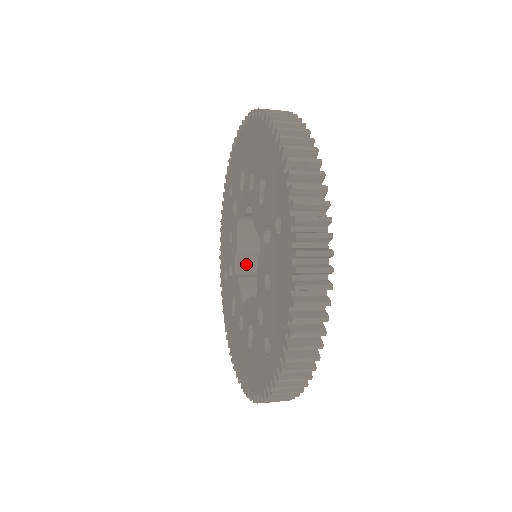
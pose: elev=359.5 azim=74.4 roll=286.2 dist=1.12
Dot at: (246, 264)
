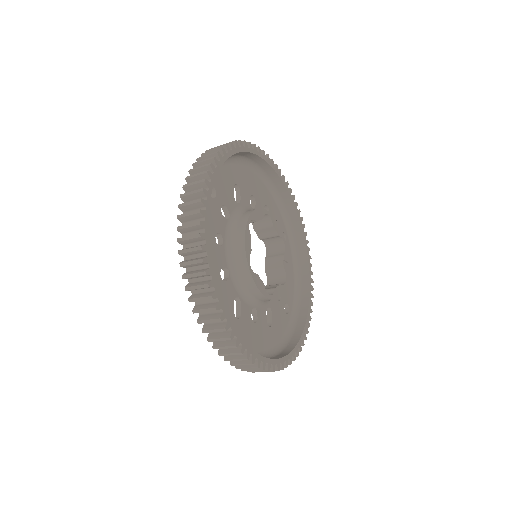
Dot at: (276, 281)
